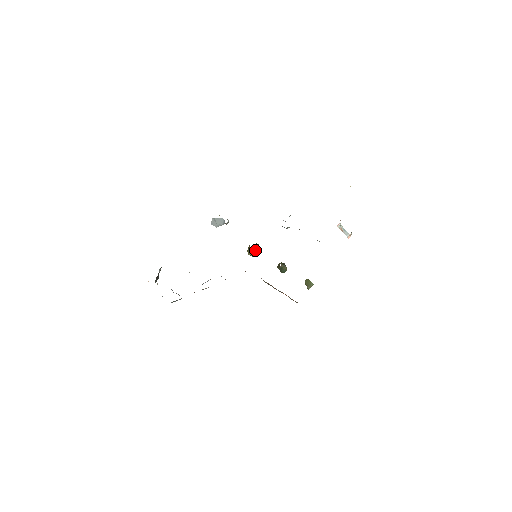
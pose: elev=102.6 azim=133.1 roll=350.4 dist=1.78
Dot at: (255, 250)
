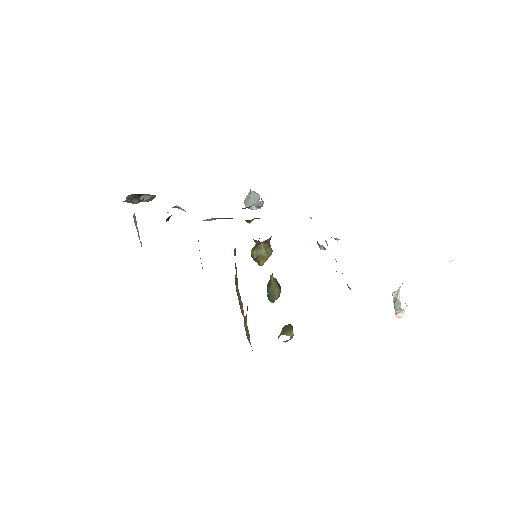
Dot at: (261, 248)
